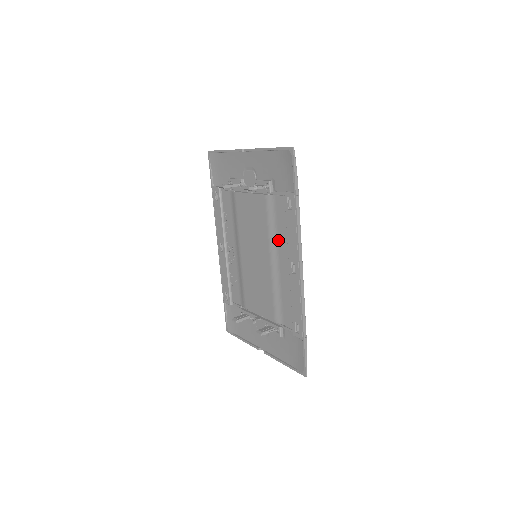
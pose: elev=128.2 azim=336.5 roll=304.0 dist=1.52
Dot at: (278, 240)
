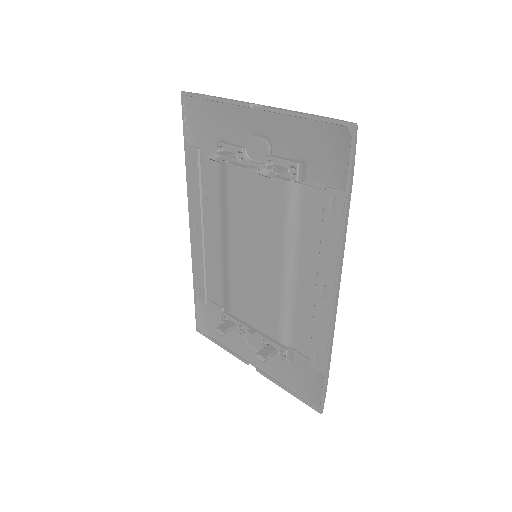
Dot at: (300, 246)
